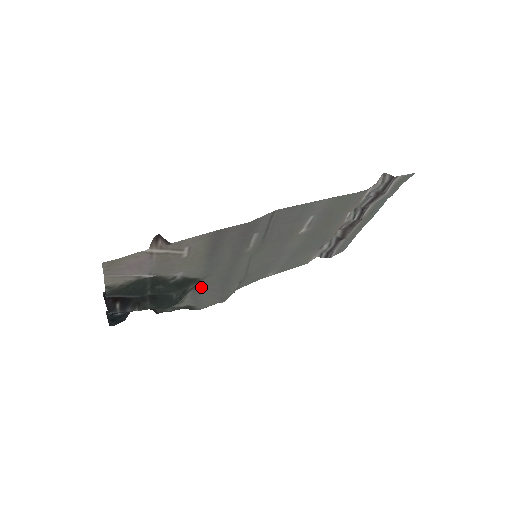
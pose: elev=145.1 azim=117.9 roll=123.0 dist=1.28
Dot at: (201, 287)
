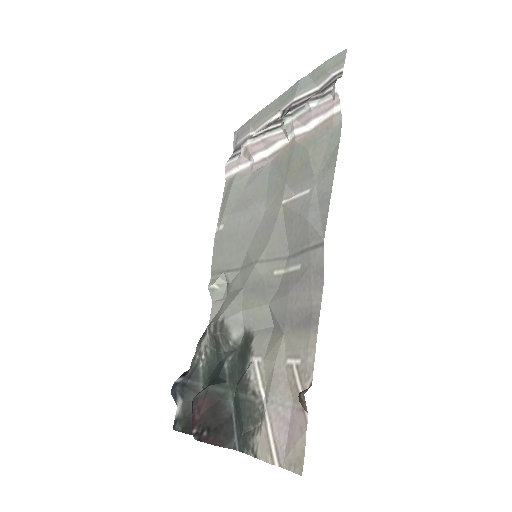
Dot at: (215, 318)
